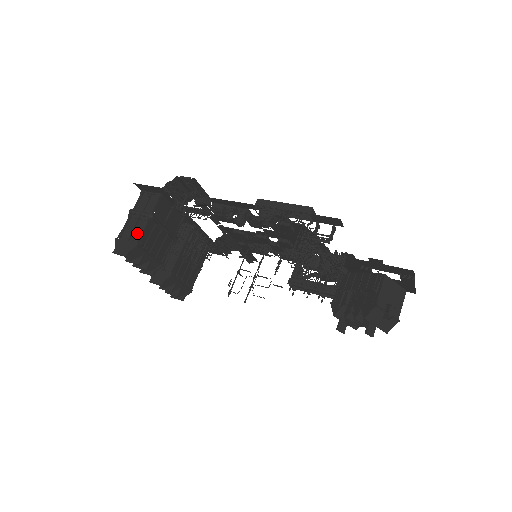
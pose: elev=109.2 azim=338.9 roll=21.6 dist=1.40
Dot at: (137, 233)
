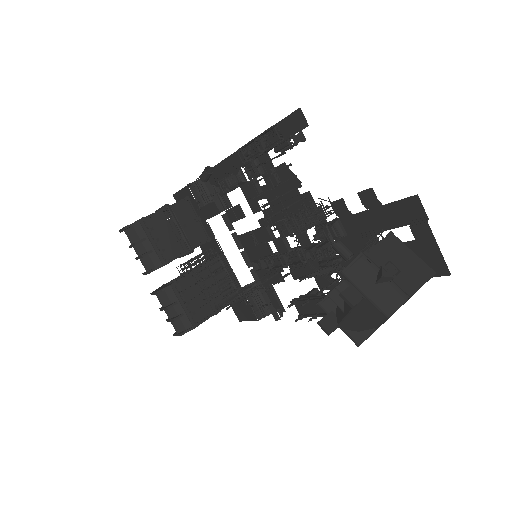
Dot at: (148, 217)
